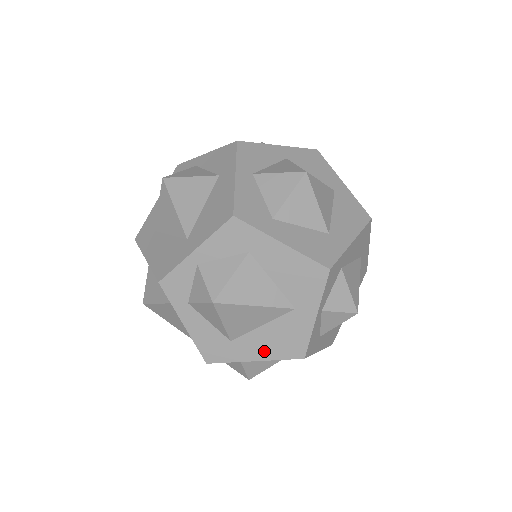
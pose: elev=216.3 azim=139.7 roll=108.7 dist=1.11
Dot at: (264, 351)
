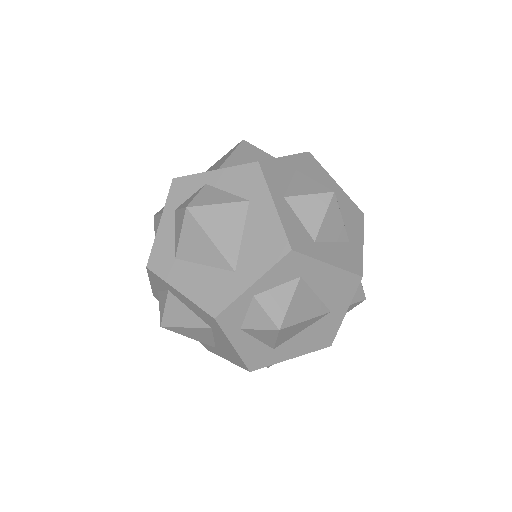
Dot at: (300, 349)
